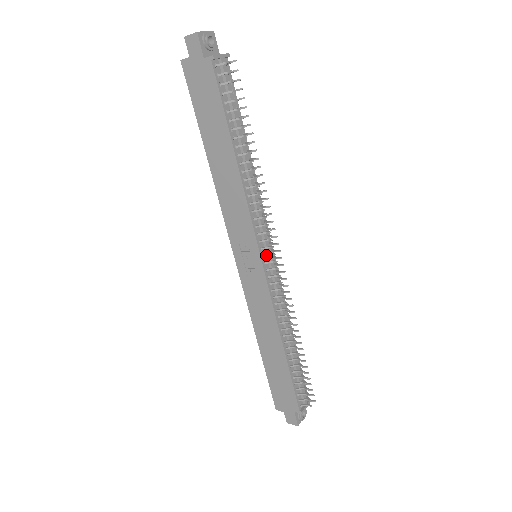
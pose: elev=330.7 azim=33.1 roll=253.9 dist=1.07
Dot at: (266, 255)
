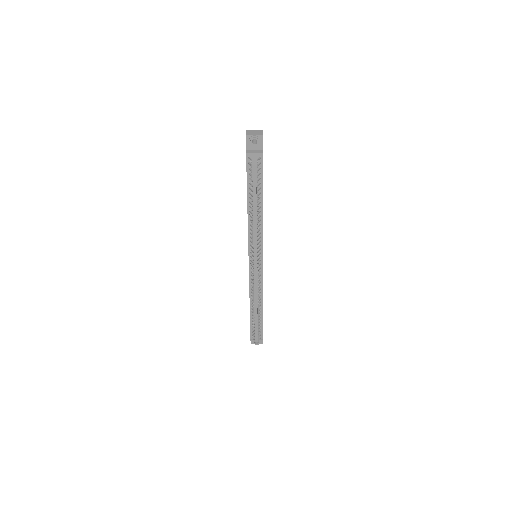
Dot at: (251, 261)
